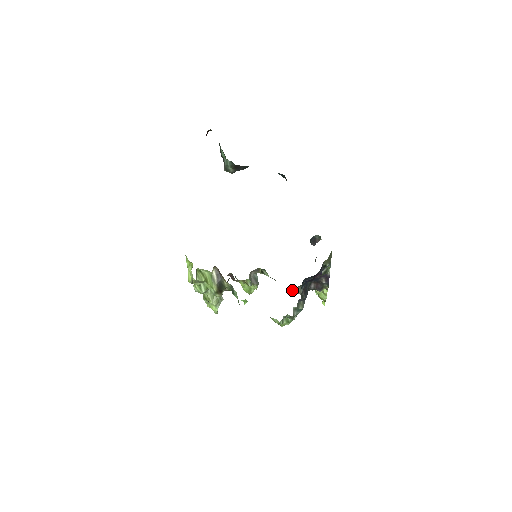
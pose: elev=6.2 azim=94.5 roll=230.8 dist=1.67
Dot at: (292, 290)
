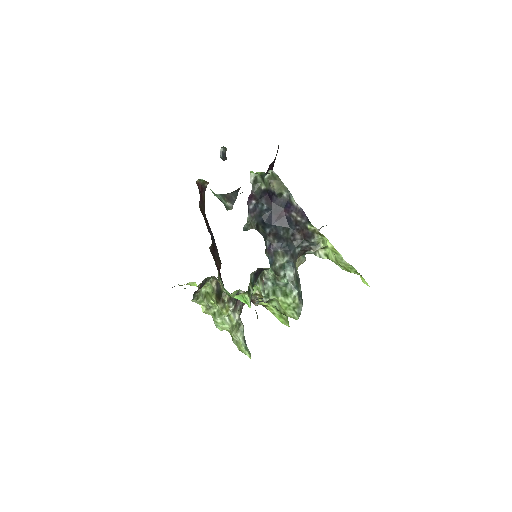
Dot at: (247, 230)
